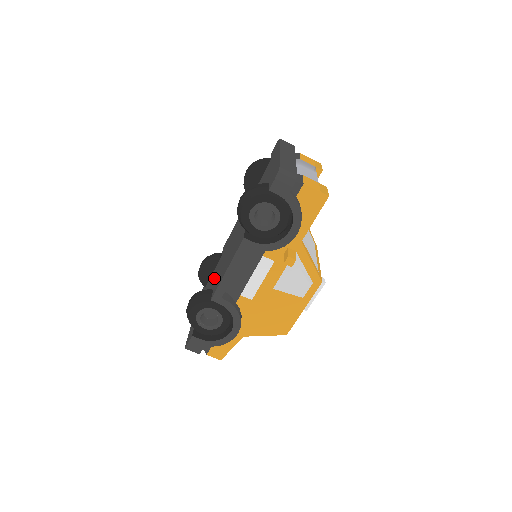
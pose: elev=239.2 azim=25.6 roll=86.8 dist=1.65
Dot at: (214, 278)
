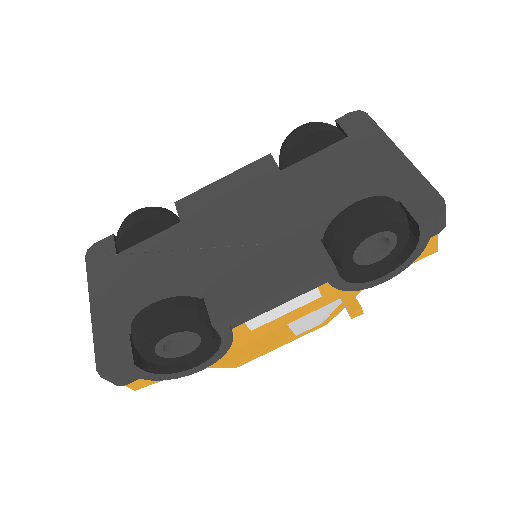
Dot at: (182, 266)
